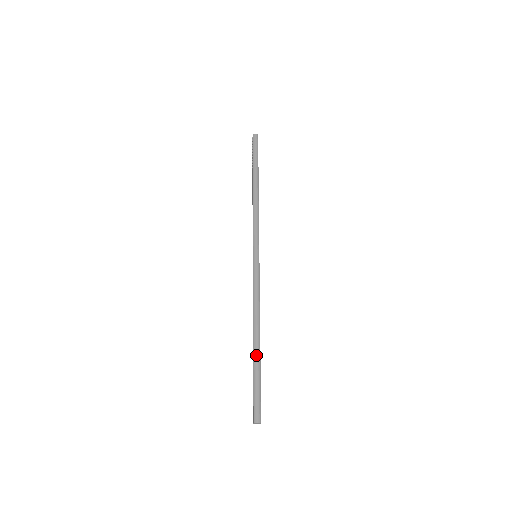
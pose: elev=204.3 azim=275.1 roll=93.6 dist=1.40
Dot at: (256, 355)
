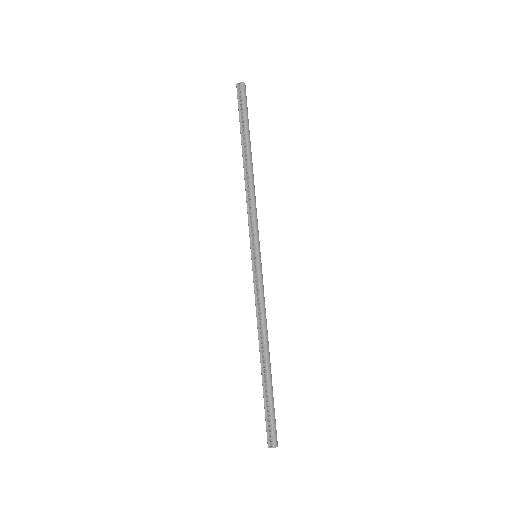
Dot at: (270, 376)
